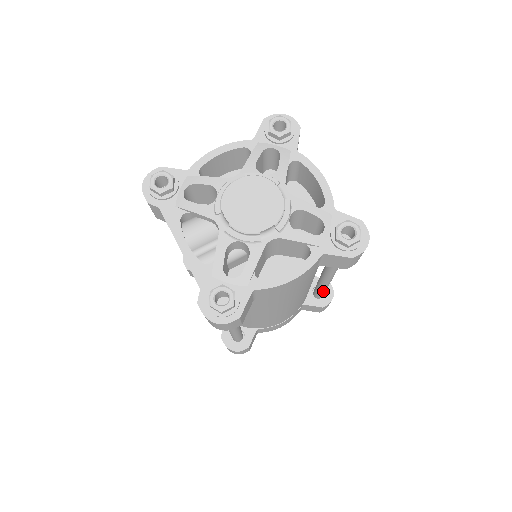
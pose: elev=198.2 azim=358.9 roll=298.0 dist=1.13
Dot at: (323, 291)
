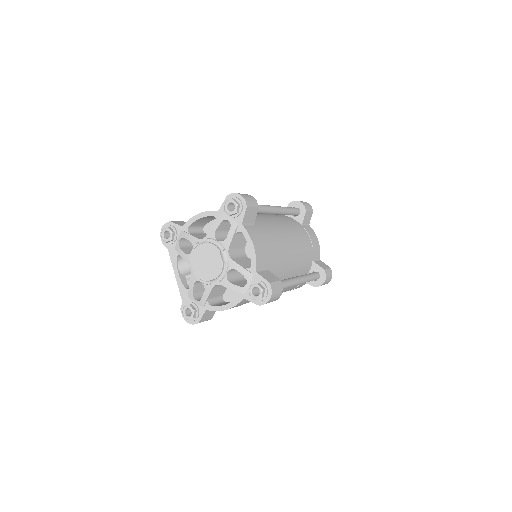
Dot at: occluded
